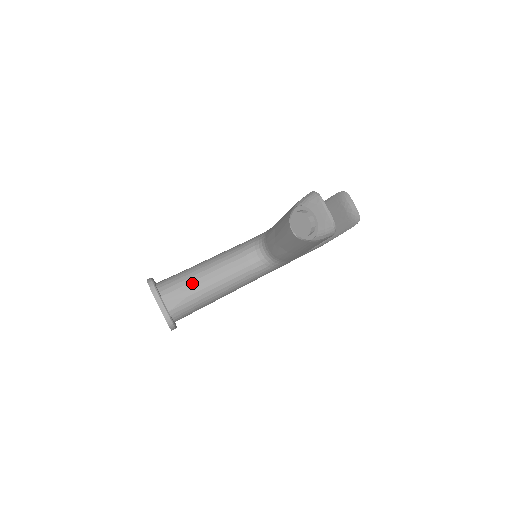
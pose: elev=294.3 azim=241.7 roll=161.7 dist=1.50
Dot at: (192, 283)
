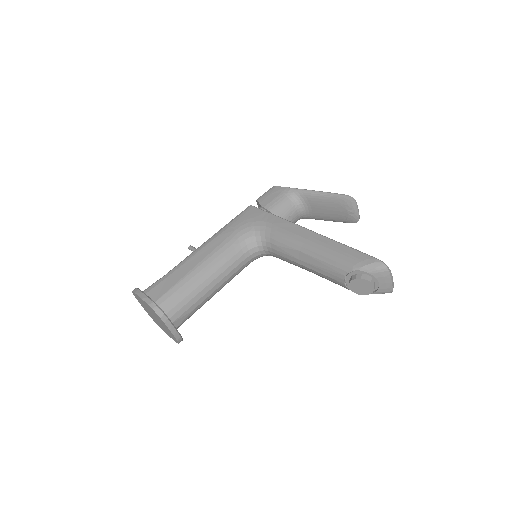
Dot at: (197, 296)
